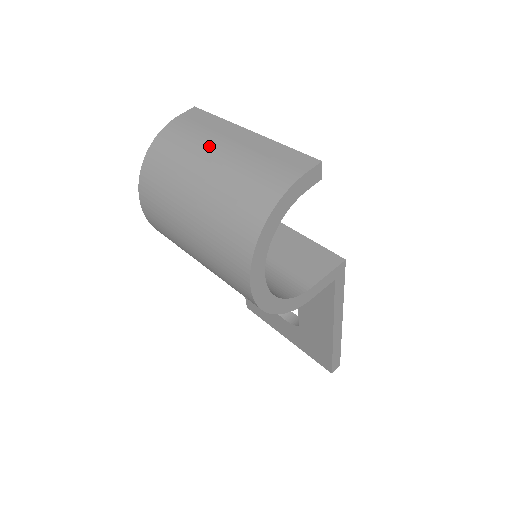
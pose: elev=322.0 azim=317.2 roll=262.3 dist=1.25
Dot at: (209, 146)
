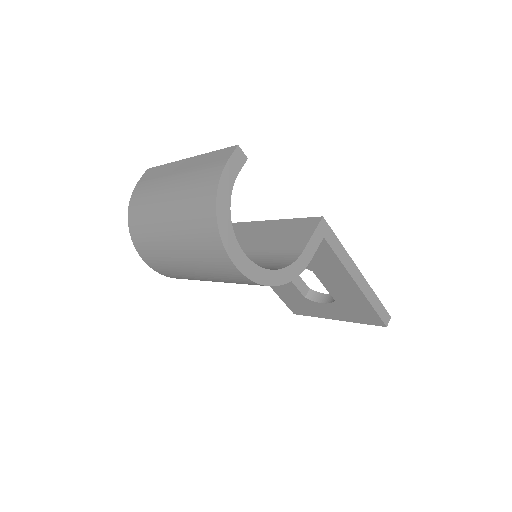
Dot at: (162, 186)
